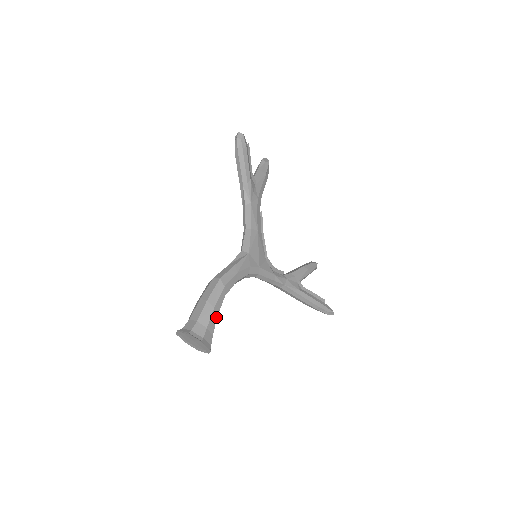
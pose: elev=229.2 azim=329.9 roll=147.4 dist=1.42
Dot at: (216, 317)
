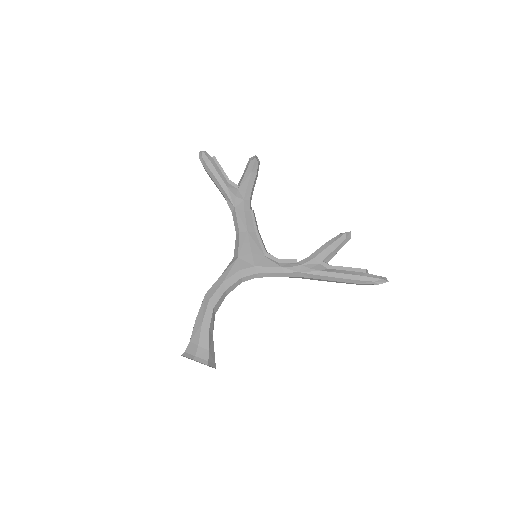
Dot at: (208, 332)
